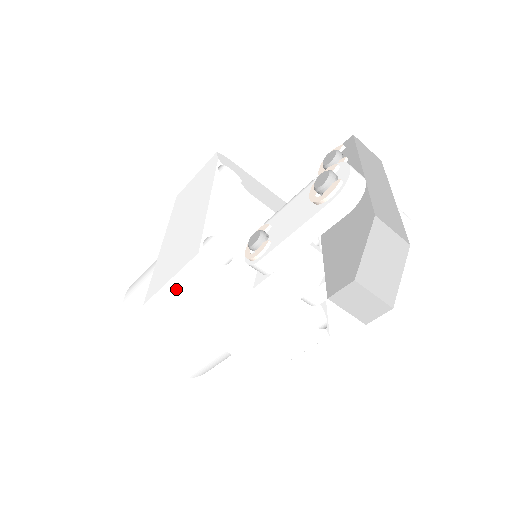
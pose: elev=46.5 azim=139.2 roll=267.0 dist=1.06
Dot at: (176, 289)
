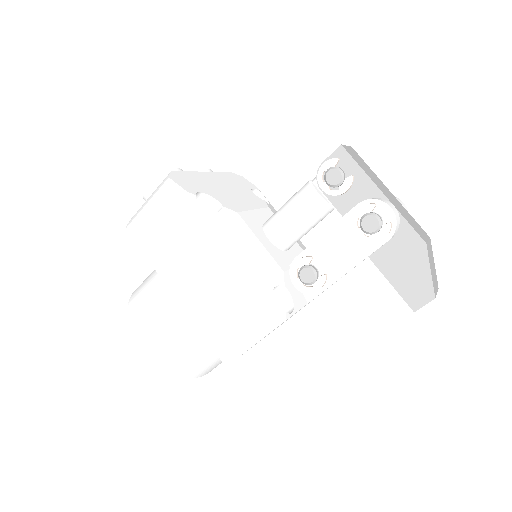
Dot at: occluded
